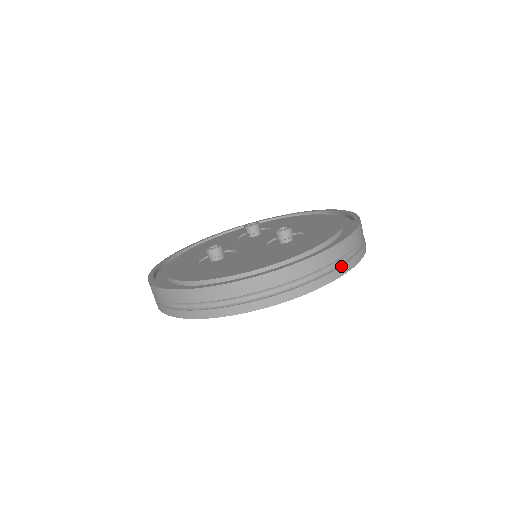
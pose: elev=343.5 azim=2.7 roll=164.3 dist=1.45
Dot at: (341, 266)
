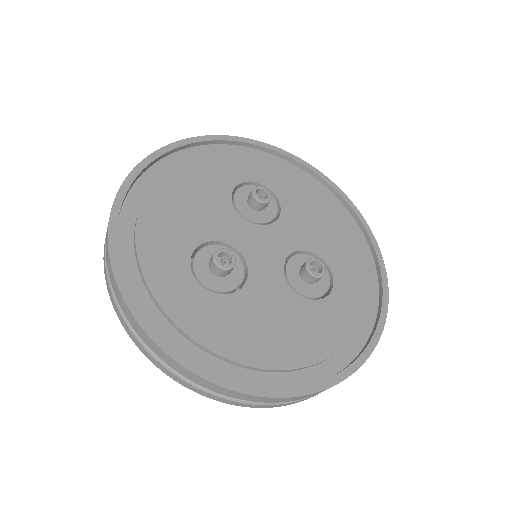
Dot at: occluded
